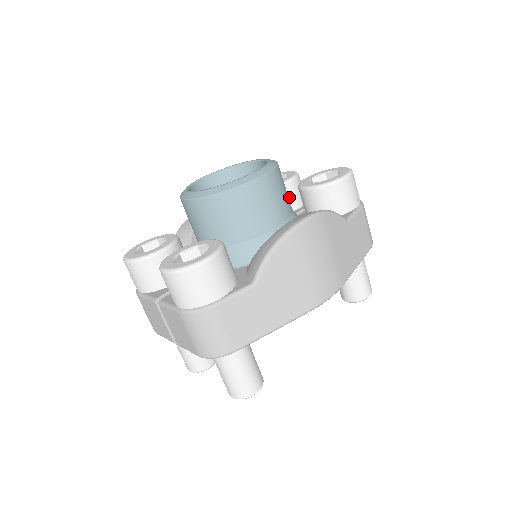
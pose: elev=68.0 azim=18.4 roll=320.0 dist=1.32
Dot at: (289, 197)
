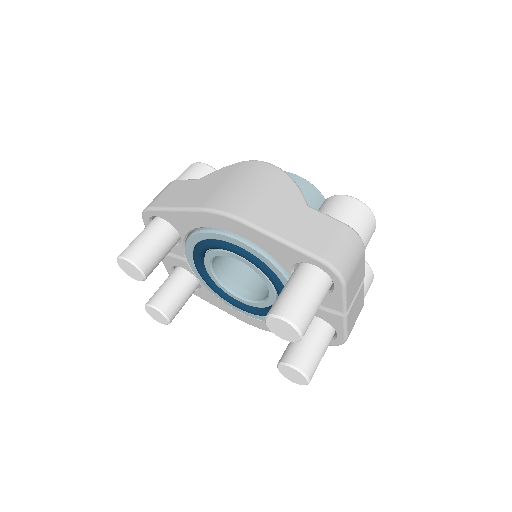
Dot at: occluded
